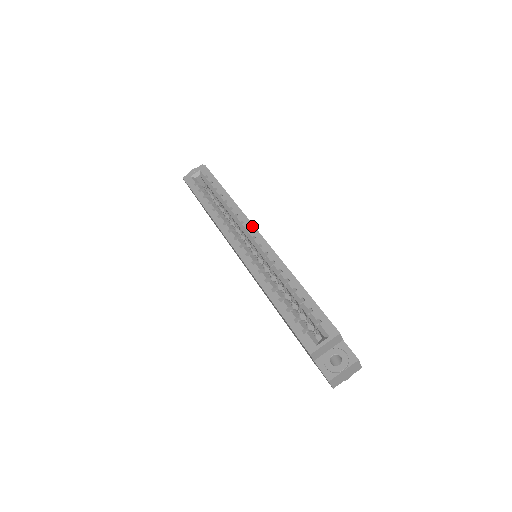
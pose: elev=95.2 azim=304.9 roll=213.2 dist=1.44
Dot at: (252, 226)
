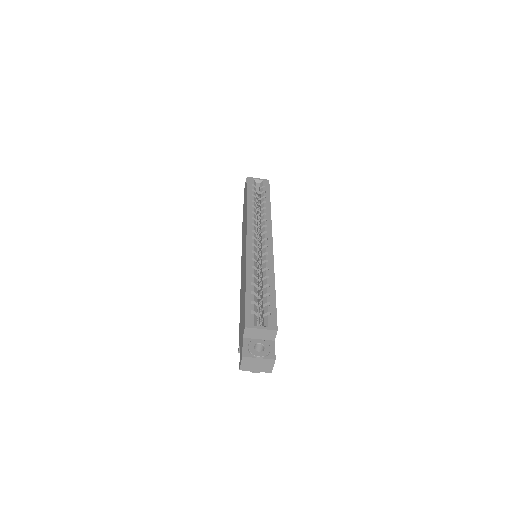
Dot at: (271, 232)
